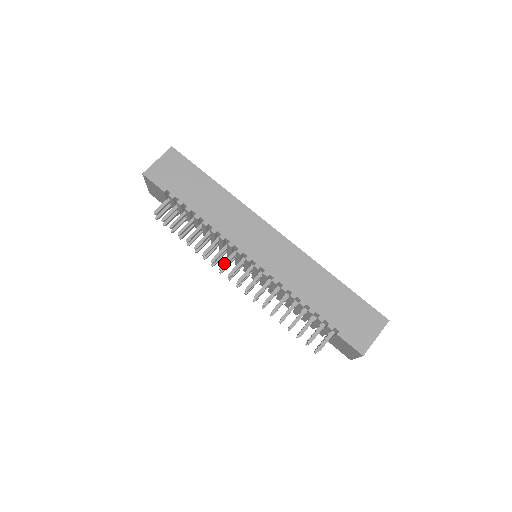
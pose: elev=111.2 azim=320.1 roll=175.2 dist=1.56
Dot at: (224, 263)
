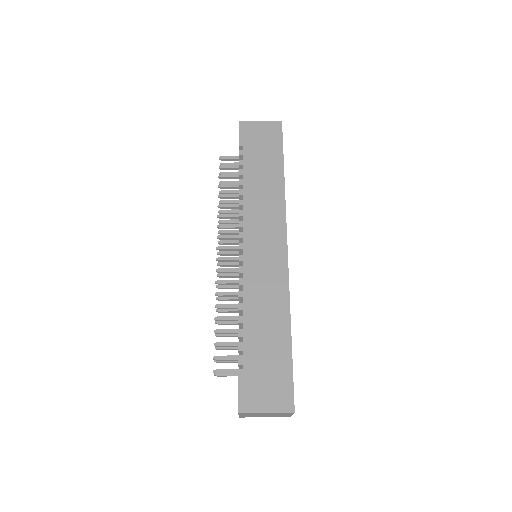
Dot at: (225, 235)
